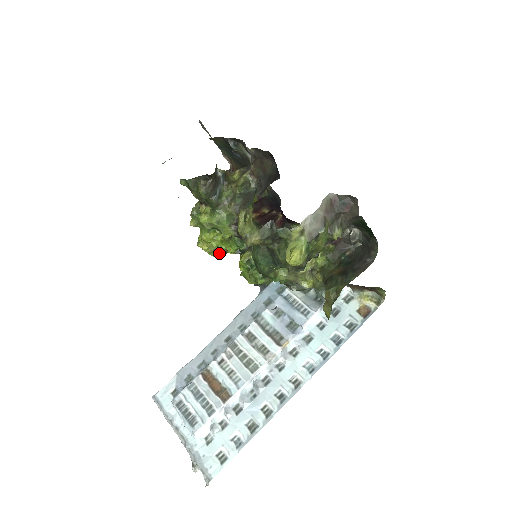
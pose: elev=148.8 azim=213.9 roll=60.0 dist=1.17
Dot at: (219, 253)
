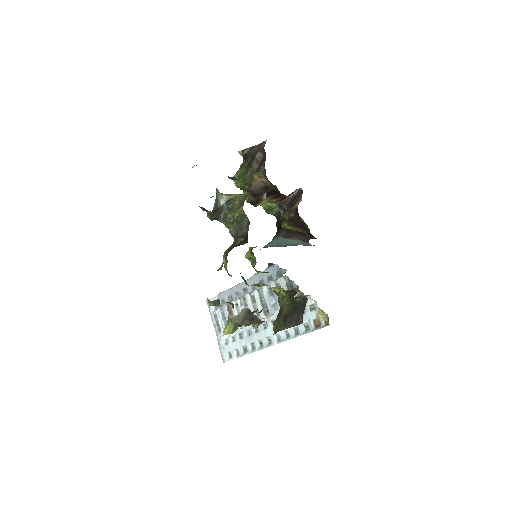
Dot at: occluded
